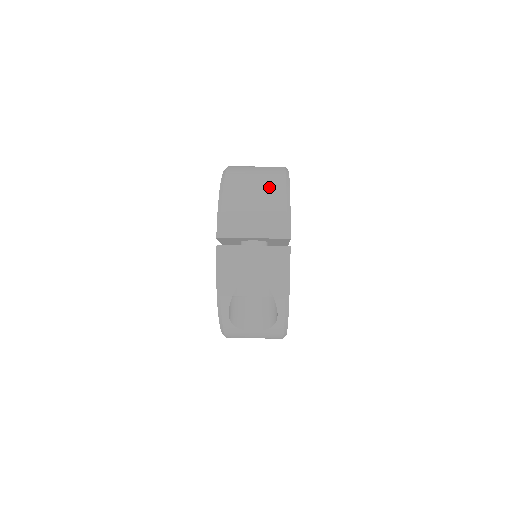
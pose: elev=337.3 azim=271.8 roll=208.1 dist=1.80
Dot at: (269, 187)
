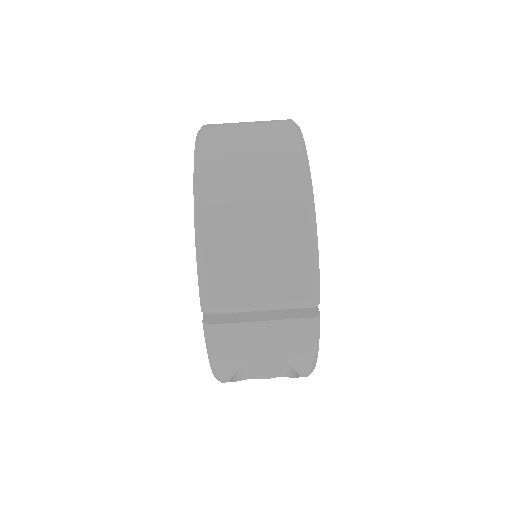
Dot at: (280, 211)
